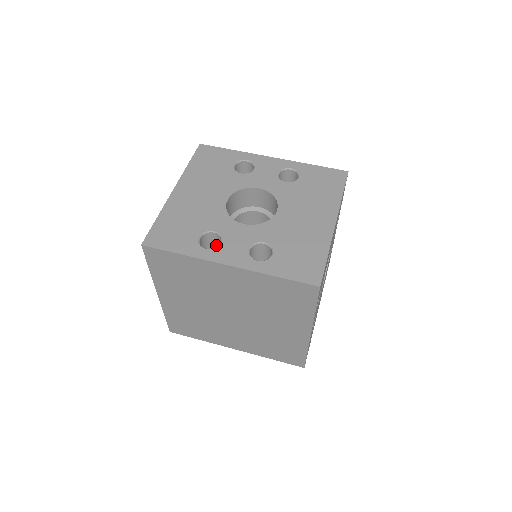
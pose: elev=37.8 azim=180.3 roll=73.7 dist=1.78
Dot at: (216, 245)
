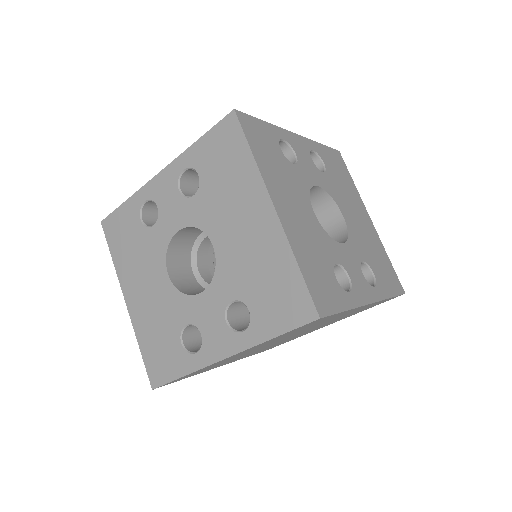
Dot at: occluded
